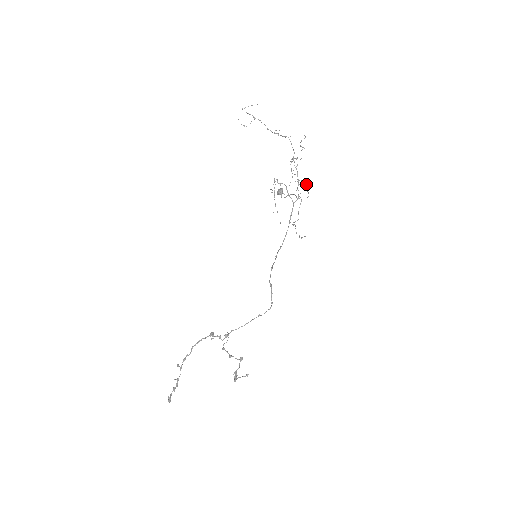
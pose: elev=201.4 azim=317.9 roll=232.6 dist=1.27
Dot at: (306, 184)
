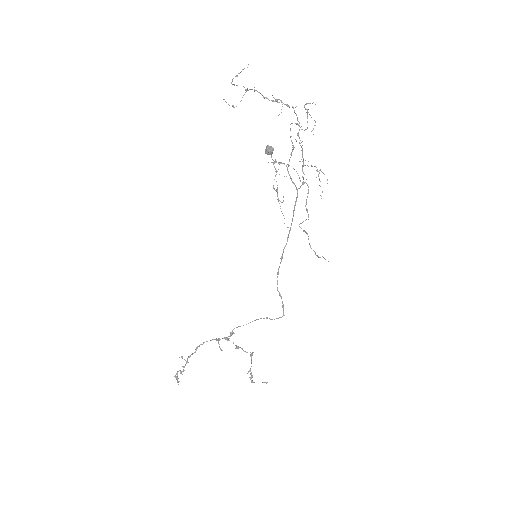
Dot at: (318, 176)
